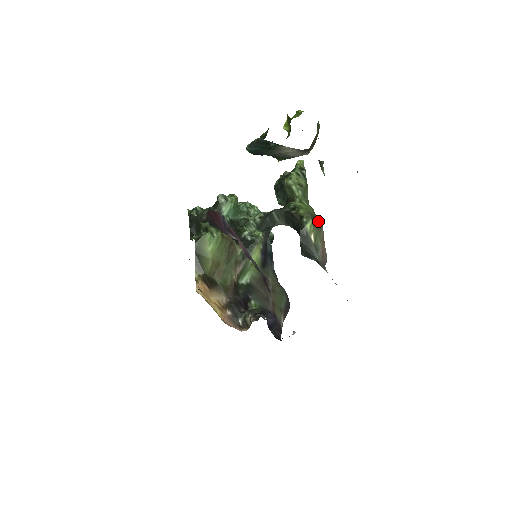
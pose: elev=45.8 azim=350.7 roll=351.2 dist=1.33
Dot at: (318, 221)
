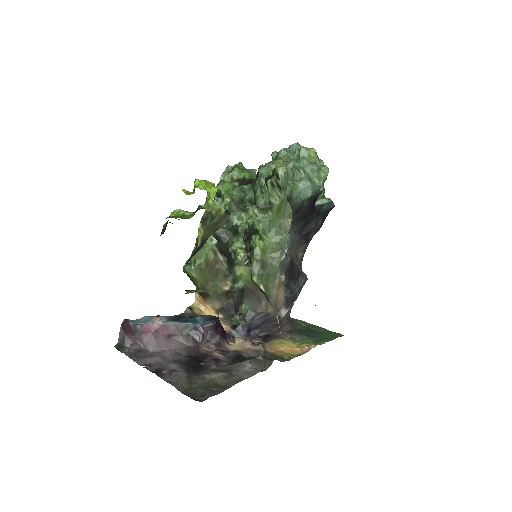
Dot at: (269, 271)
